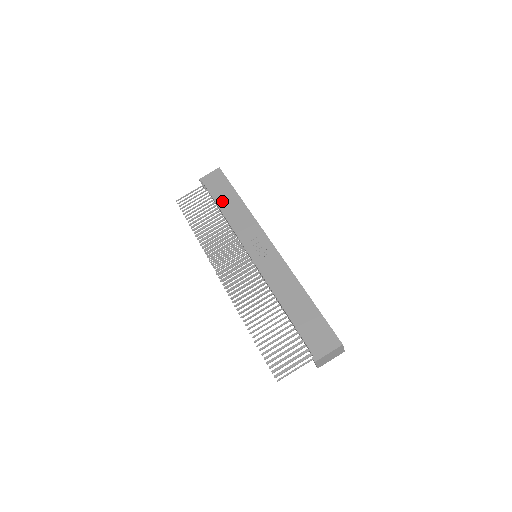
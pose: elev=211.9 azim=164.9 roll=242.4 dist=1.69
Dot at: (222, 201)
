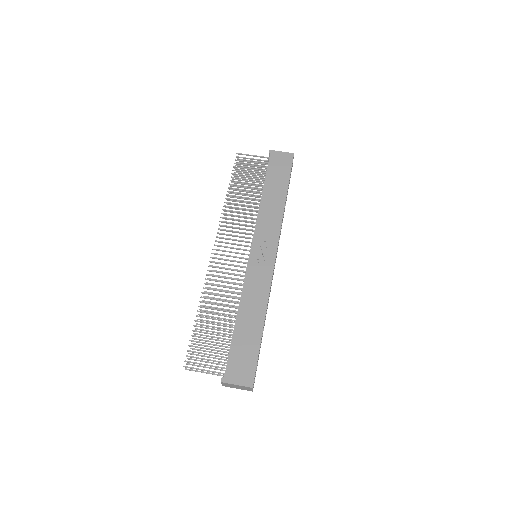
Dot at: (270, 186)
